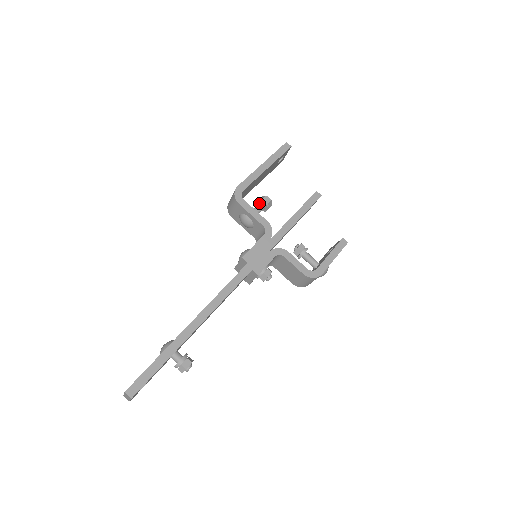
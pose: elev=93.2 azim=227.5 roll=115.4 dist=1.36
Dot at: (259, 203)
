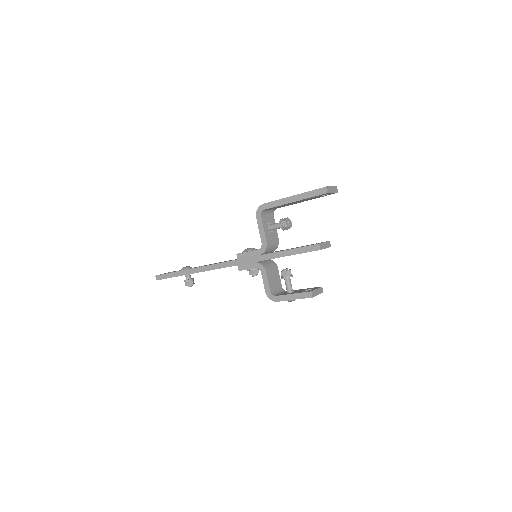
Dot at: (280, 222)
